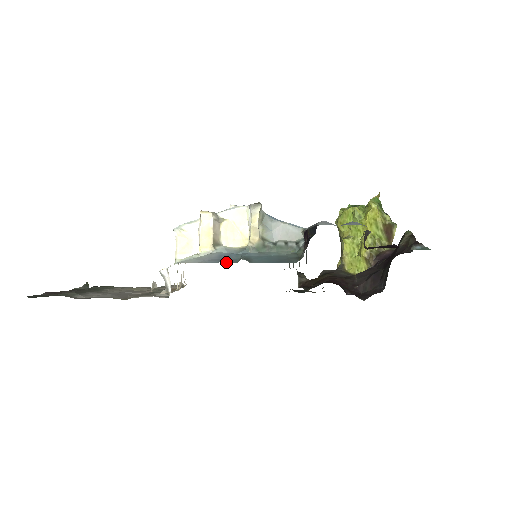
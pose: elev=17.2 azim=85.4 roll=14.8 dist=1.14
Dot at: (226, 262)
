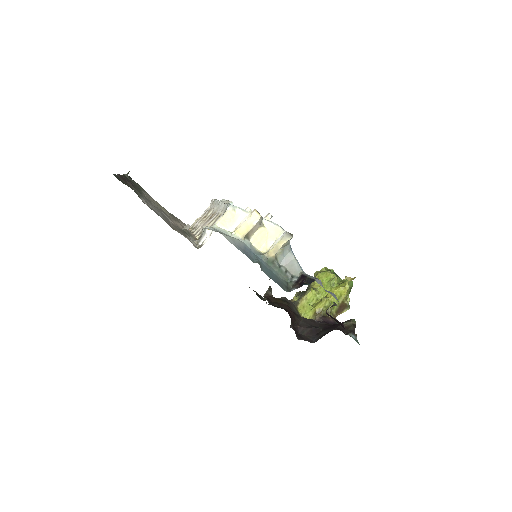
Dot at: (248, 257)
